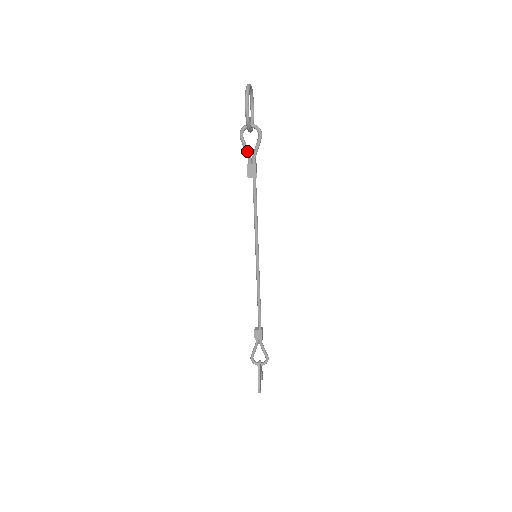
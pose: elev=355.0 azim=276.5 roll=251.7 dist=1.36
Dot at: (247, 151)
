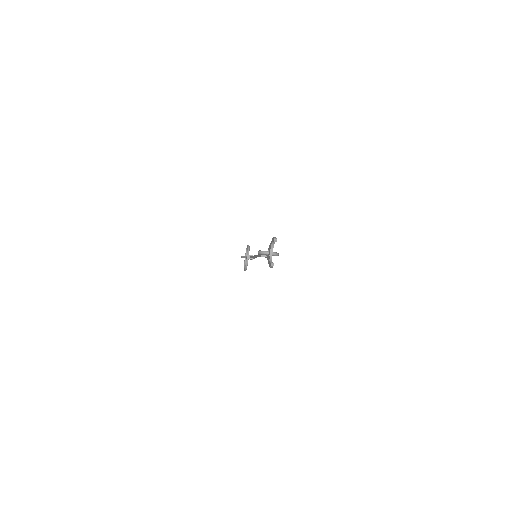
Dot at: (246, 256)
